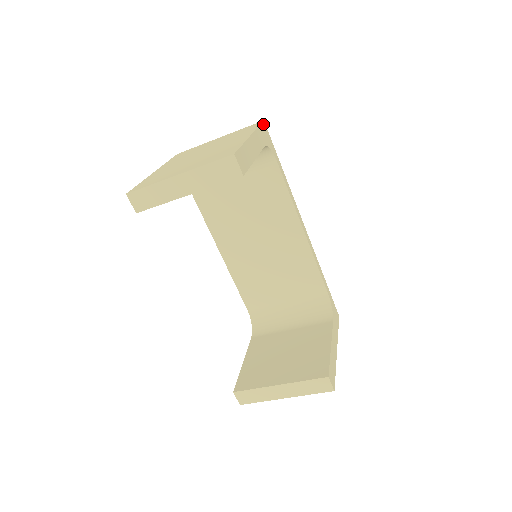
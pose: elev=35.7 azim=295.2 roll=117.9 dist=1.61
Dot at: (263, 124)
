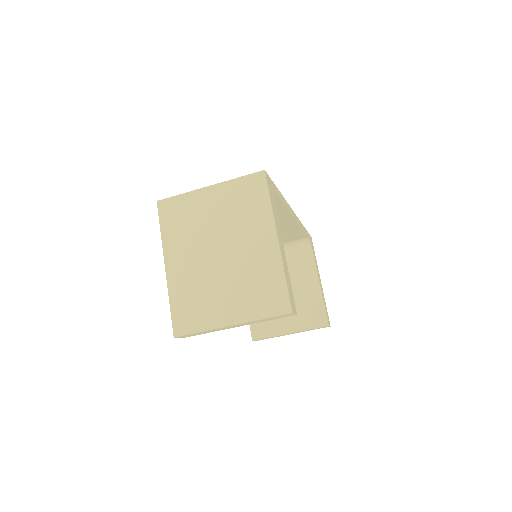
Dot at: (267, 179)
